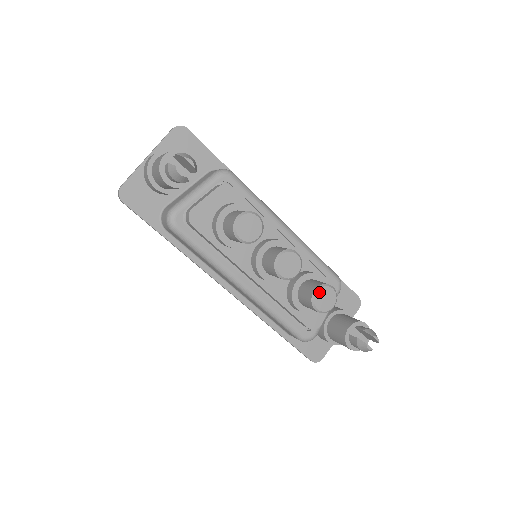
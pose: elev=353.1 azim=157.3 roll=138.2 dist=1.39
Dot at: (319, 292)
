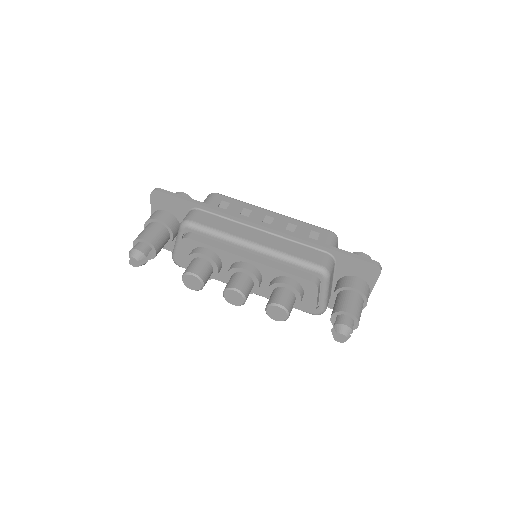
Dot at: (268, 310)
